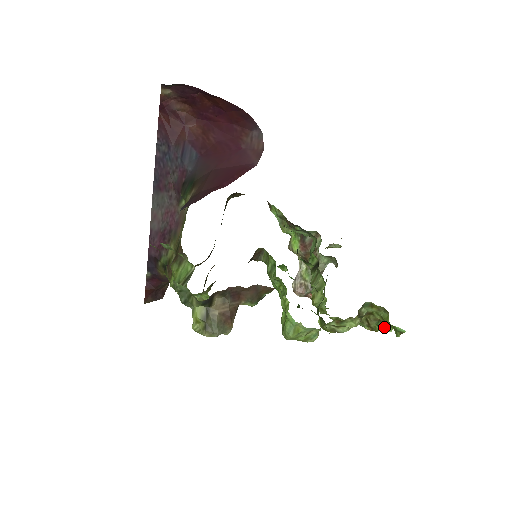
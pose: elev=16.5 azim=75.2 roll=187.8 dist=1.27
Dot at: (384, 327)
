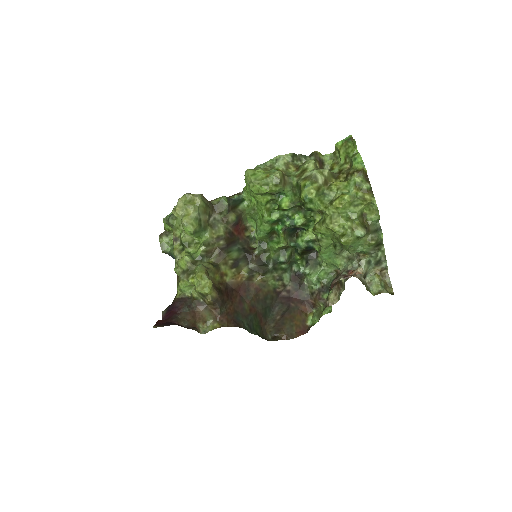
Dot at: (352, 158)
